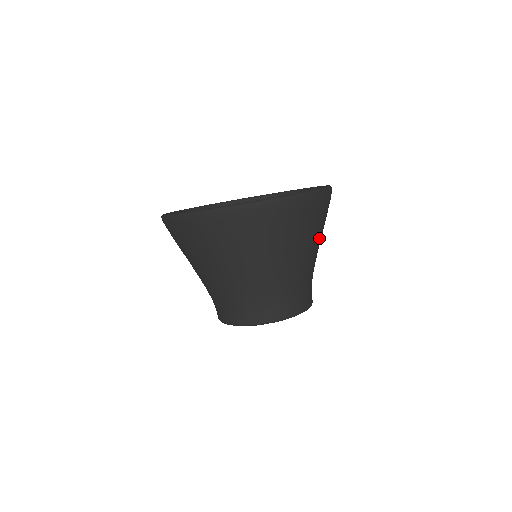
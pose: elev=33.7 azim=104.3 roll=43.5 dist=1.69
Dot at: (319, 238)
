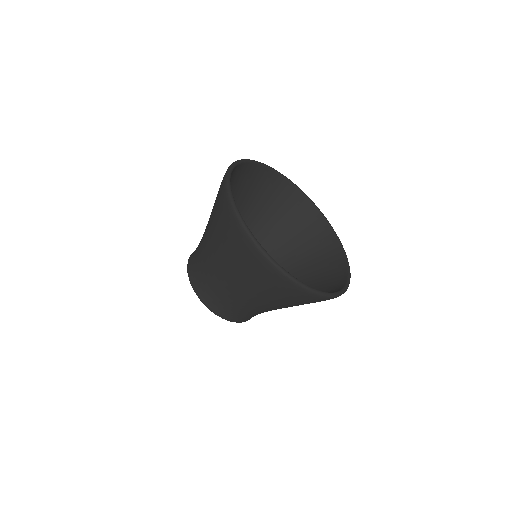
Dot at: occluded
